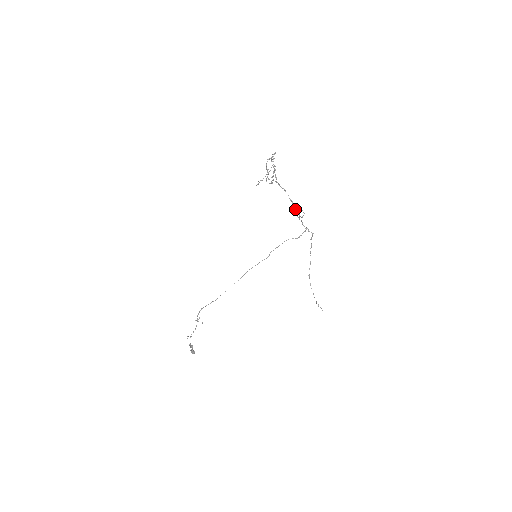
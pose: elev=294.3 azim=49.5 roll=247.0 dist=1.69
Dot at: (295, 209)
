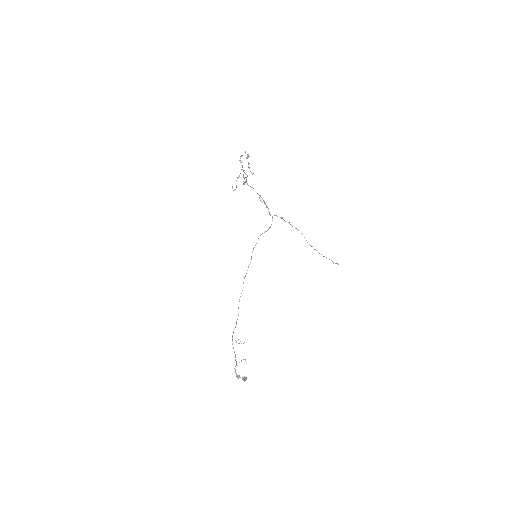
Dot at: (264, 201)
